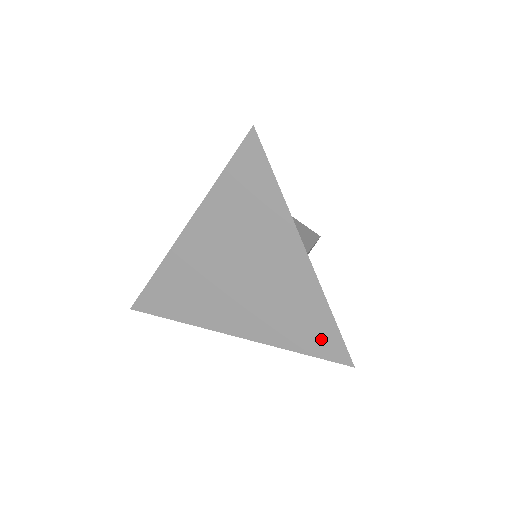
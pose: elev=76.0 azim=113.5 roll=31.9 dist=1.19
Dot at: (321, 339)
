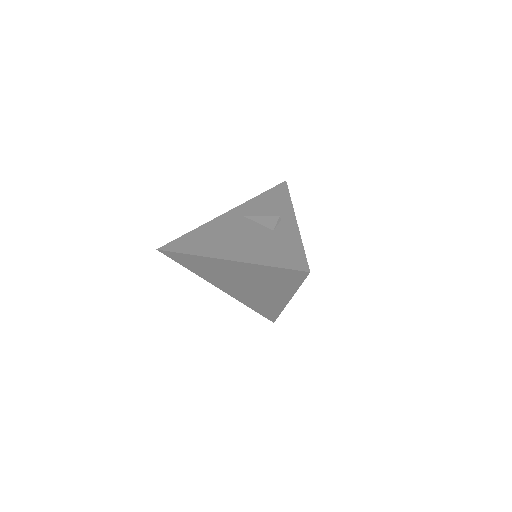
Dot at: (267, 313)
